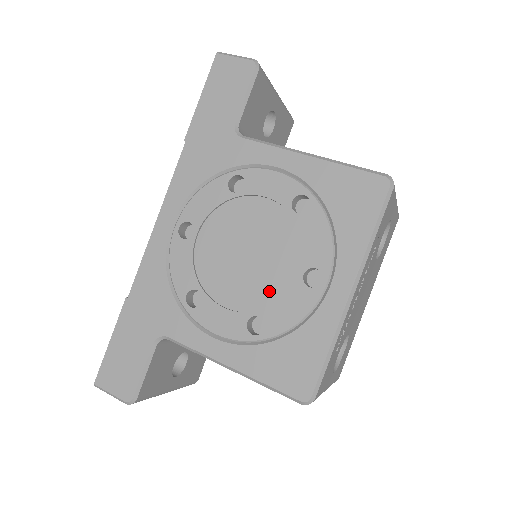
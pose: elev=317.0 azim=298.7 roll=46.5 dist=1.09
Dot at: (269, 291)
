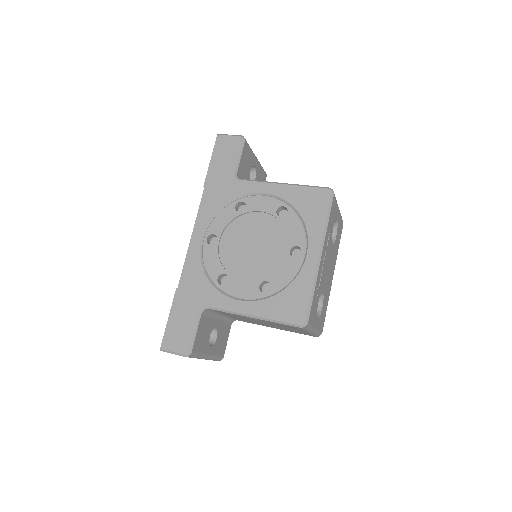
Dot at: (270, 265)
